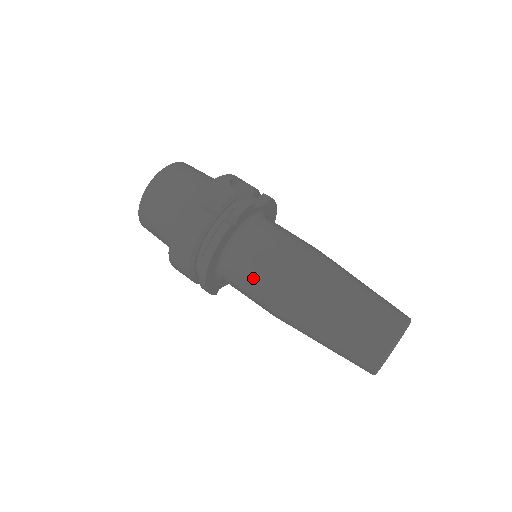
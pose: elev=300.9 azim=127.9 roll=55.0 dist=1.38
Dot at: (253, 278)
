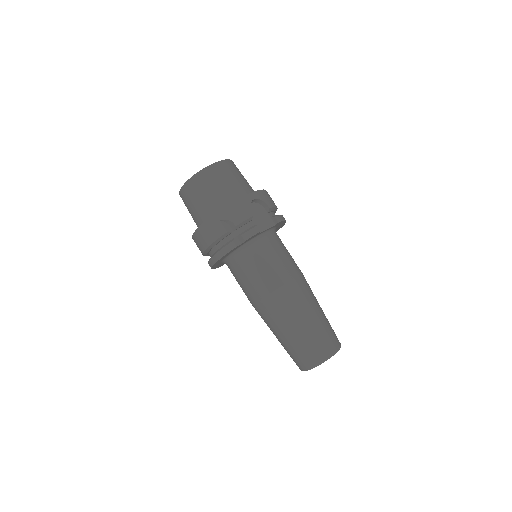
Dot at: (244, 281)
